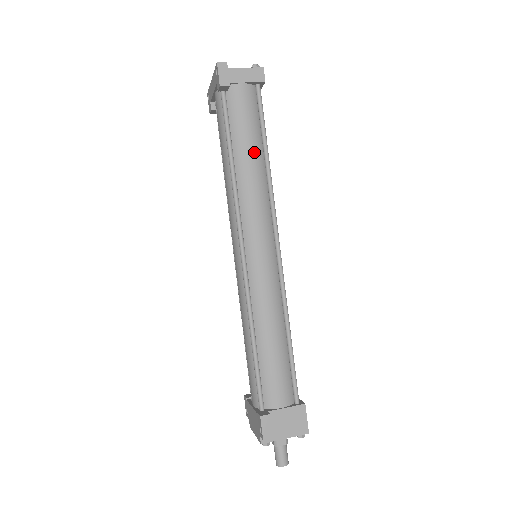
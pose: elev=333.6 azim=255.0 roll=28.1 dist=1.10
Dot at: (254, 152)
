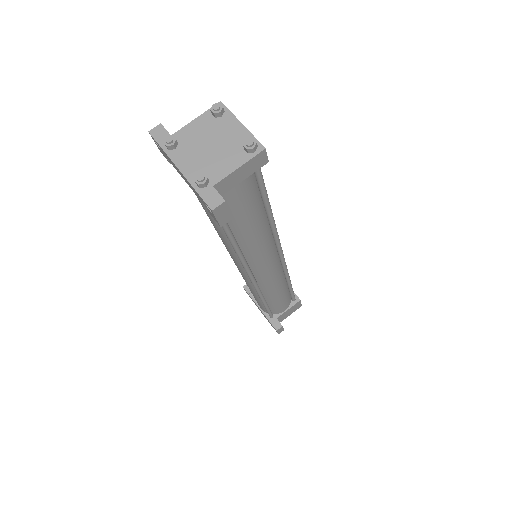
Dot at: (258, 224)
